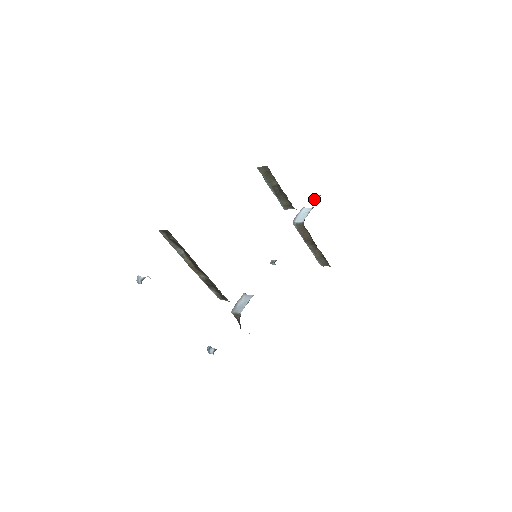
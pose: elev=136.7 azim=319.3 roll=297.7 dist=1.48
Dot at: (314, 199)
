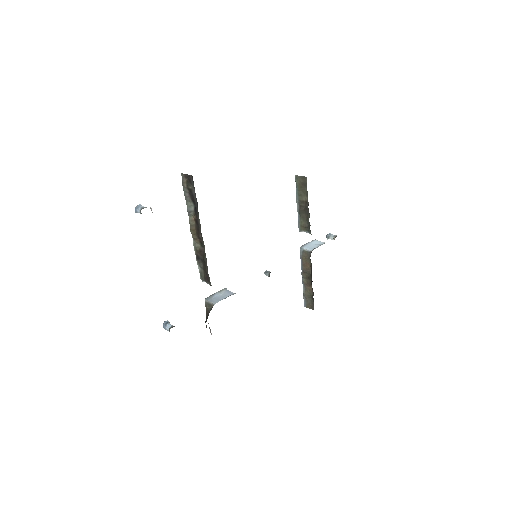
Dot at: (329, 237)
